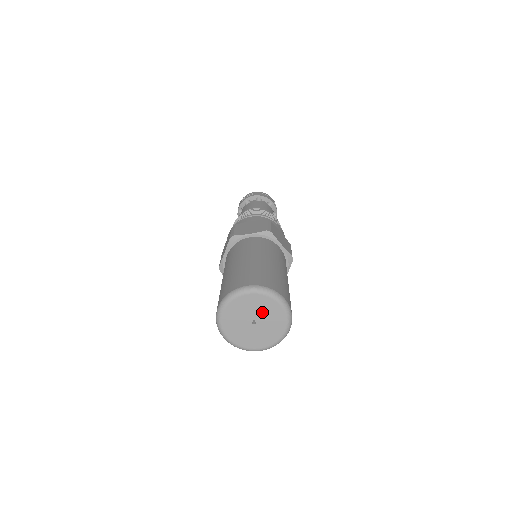
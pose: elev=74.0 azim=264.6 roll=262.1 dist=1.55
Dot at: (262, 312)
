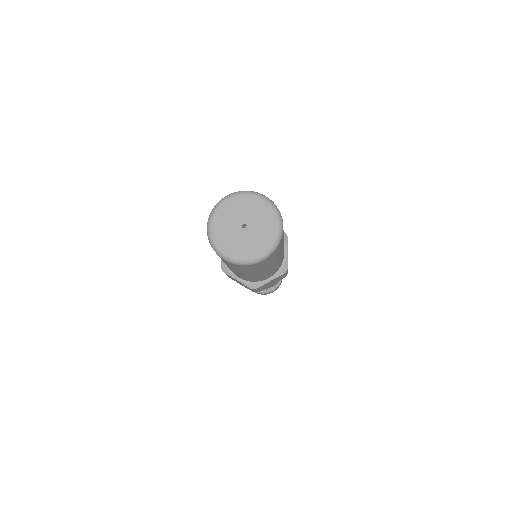
Dot at: (248, 213)
